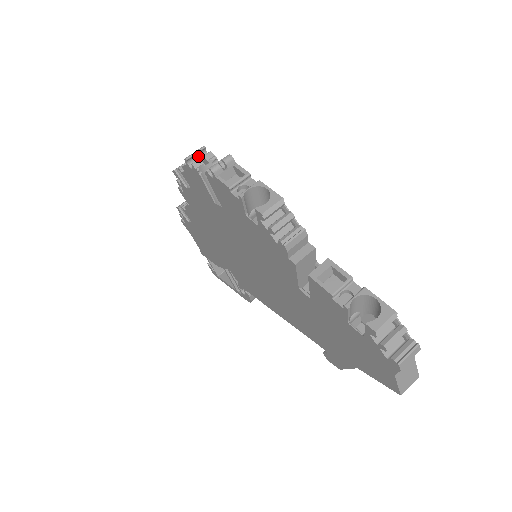
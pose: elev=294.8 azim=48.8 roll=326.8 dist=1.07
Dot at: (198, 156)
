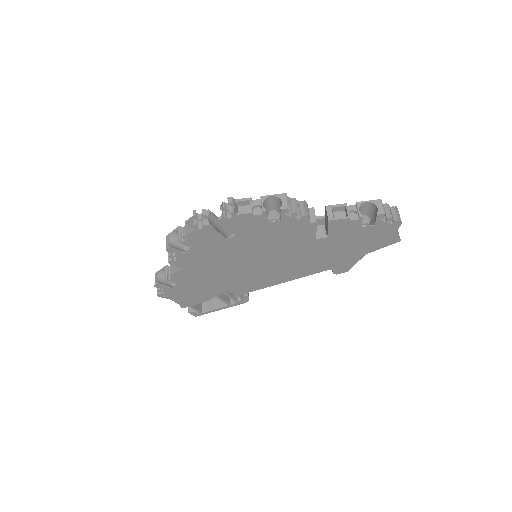
Dot at: occluded
